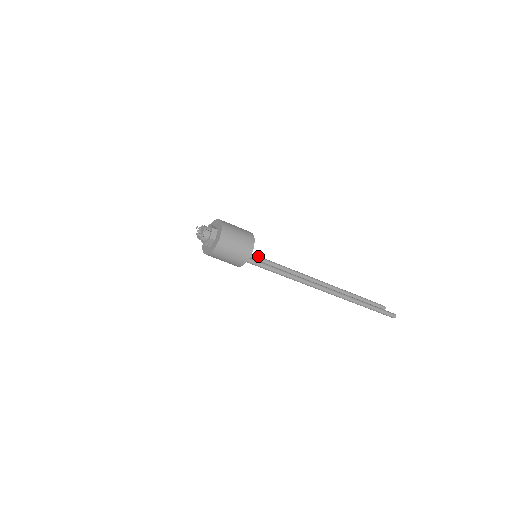
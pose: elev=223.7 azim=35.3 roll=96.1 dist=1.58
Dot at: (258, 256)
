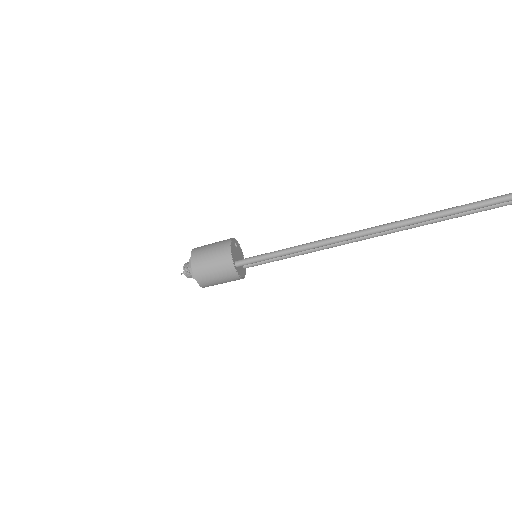
Dot at: occluded
